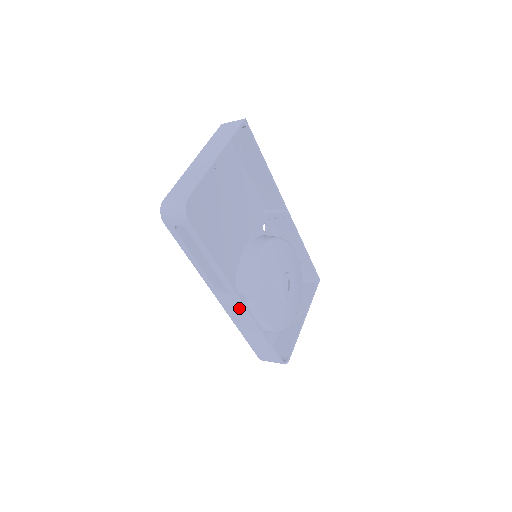
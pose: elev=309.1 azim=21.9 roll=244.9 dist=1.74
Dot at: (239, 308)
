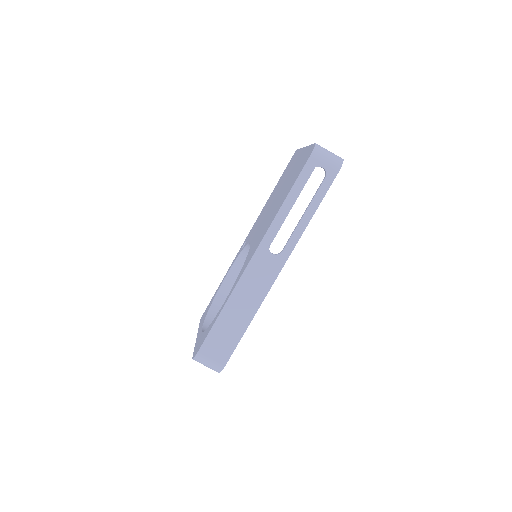
Dot at: (267, 277)
